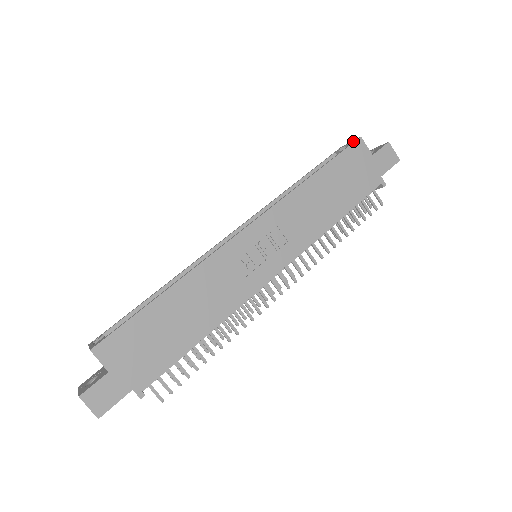
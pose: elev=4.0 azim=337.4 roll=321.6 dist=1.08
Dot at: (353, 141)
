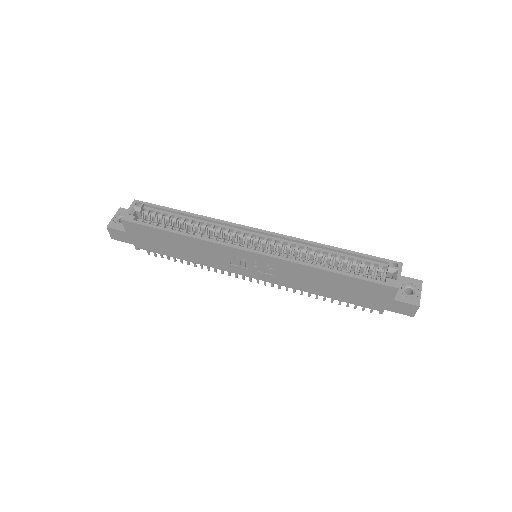
Dot at: (393, 282)
